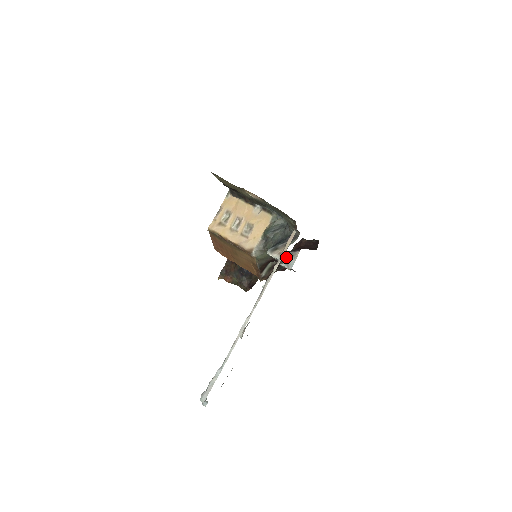
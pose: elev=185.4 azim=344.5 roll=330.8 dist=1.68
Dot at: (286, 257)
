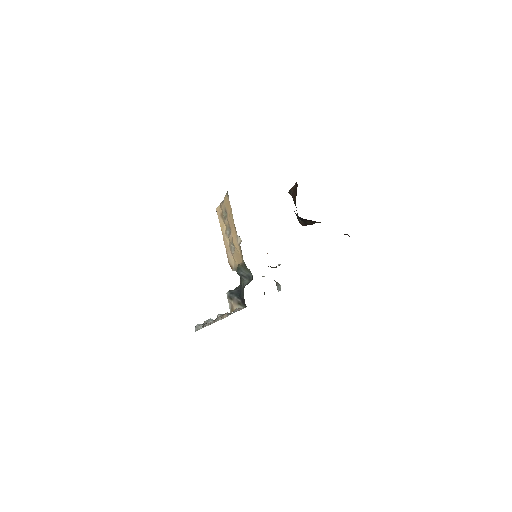
Dot at: occluded
